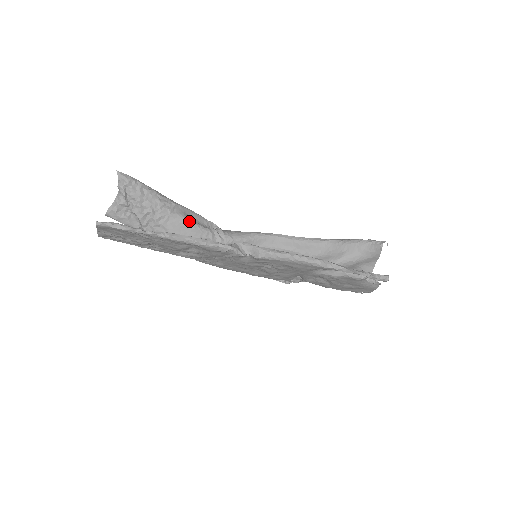
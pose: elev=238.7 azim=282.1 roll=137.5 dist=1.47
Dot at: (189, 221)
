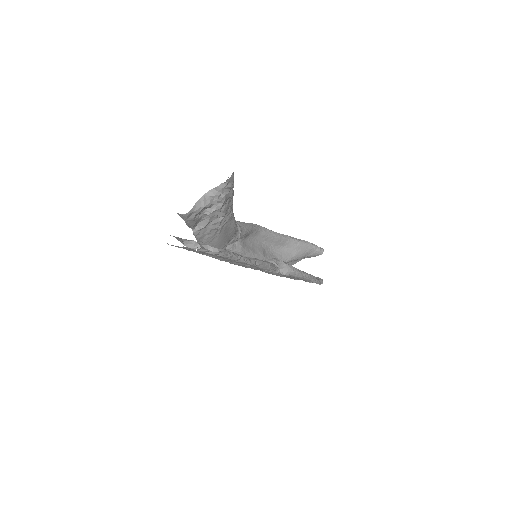
Dot at: (235, 222)
